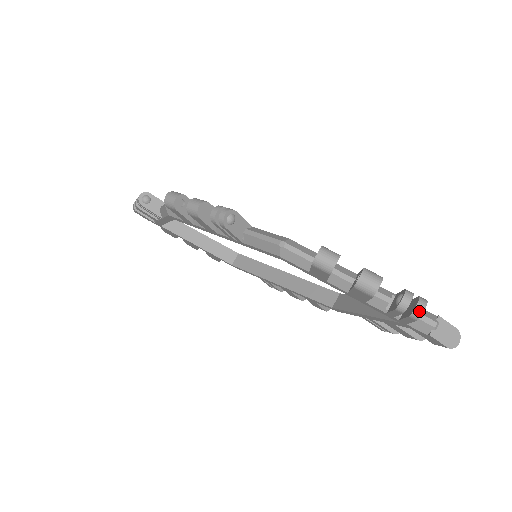
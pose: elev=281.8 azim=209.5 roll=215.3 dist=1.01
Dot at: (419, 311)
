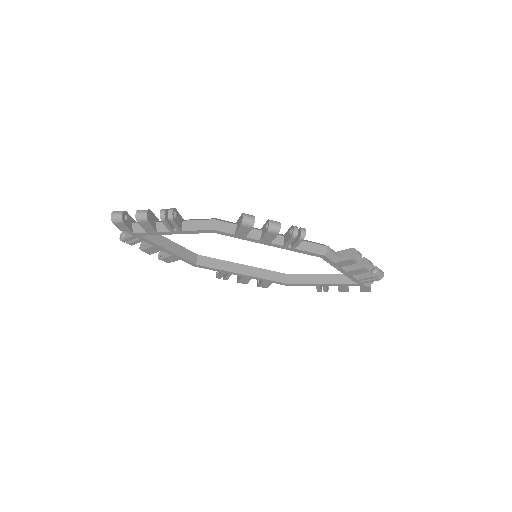
Dot at: (383, 275)
